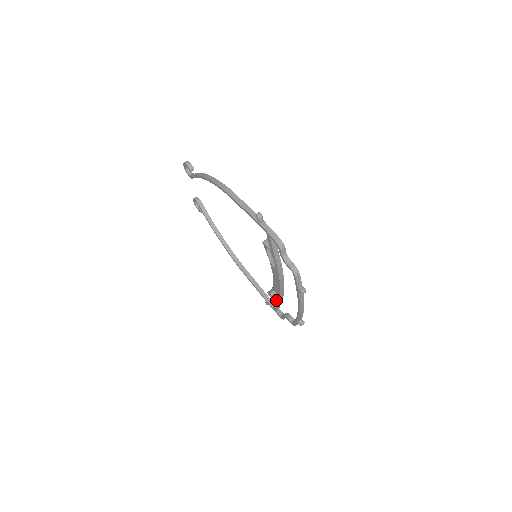
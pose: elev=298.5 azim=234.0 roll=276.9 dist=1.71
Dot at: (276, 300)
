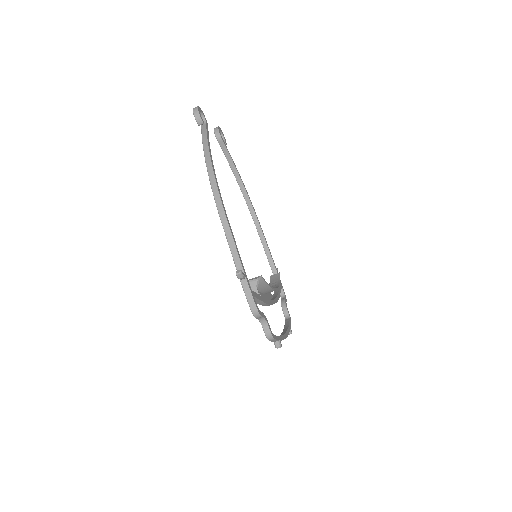
Dot at: (274, 293)
